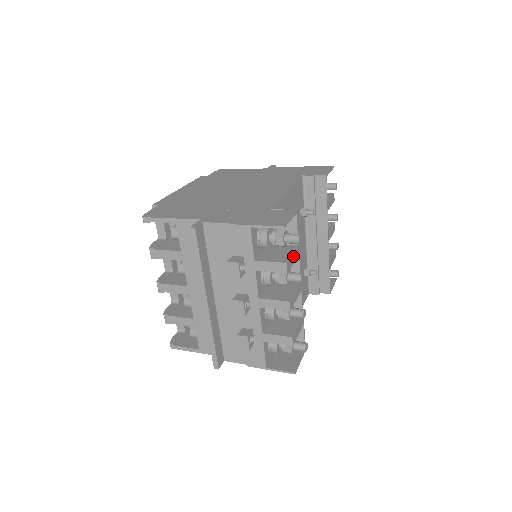
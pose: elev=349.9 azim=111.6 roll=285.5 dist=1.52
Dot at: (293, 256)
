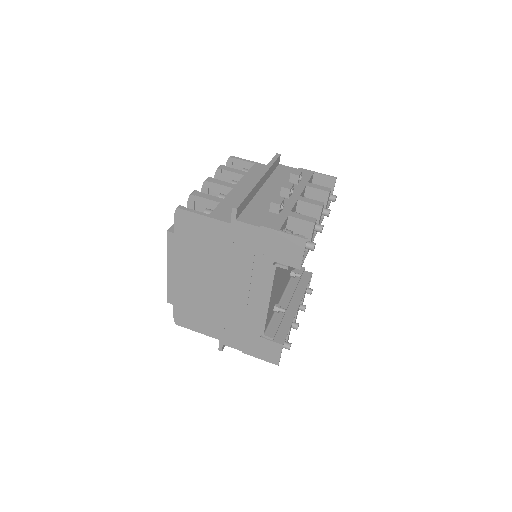
Dot at: occluded
